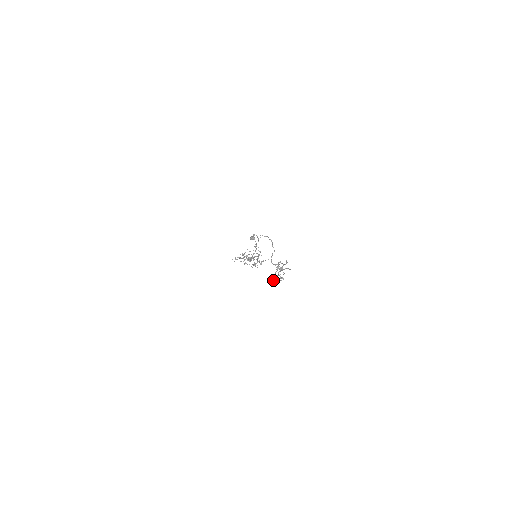
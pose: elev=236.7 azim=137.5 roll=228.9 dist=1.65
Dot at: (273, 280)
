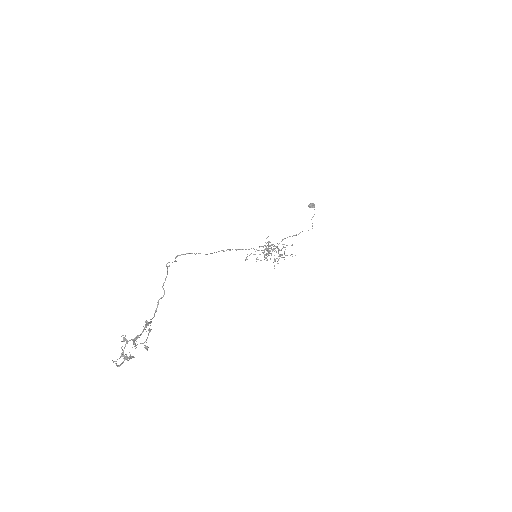
Dot at: occluded
